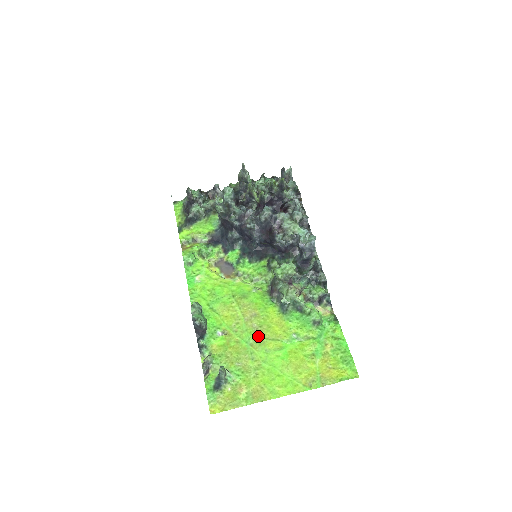
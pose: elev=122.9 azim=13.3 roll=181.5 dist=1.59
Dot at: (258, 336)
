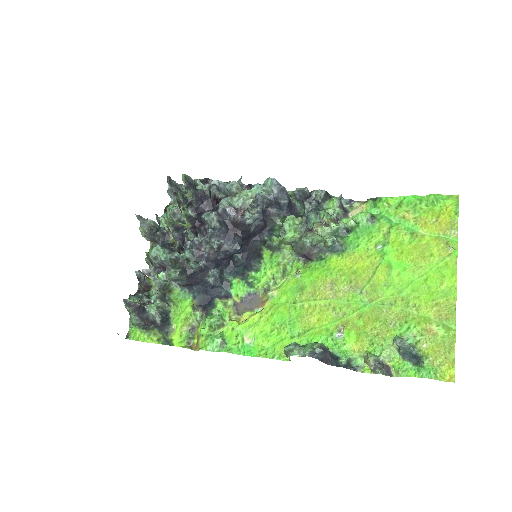
Dot at: (362, 289)
